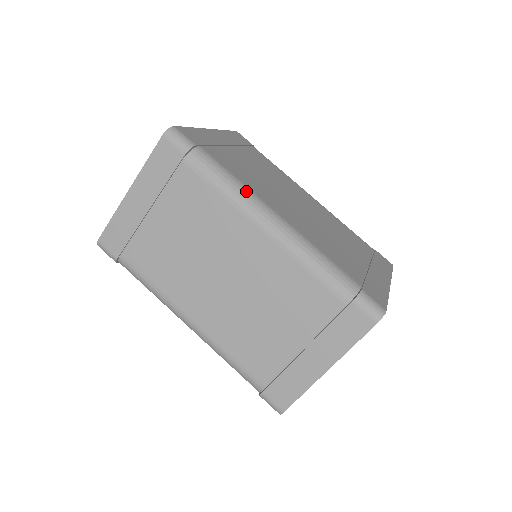
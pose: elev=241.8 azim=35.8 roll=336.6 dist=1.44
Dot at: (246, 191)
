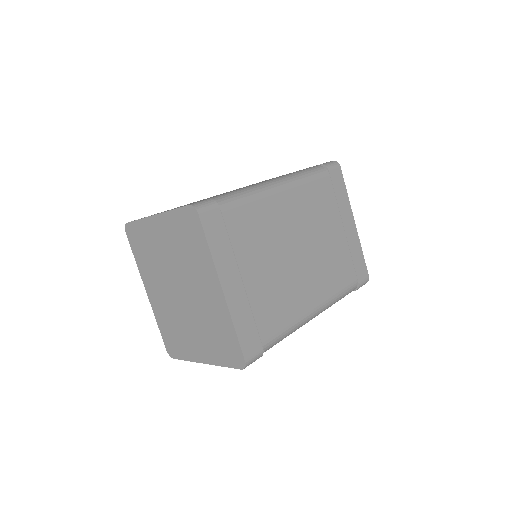
Dot at: (298, 325)
